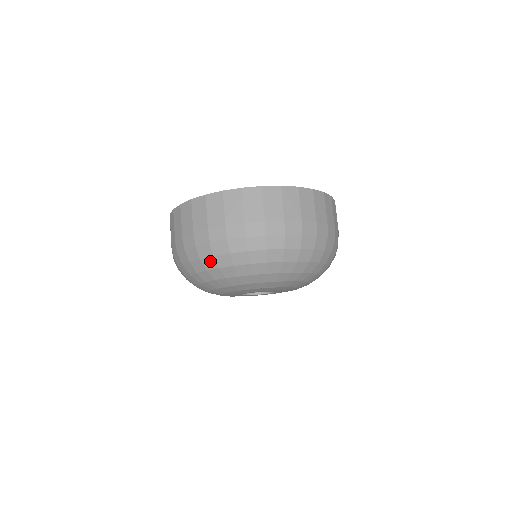
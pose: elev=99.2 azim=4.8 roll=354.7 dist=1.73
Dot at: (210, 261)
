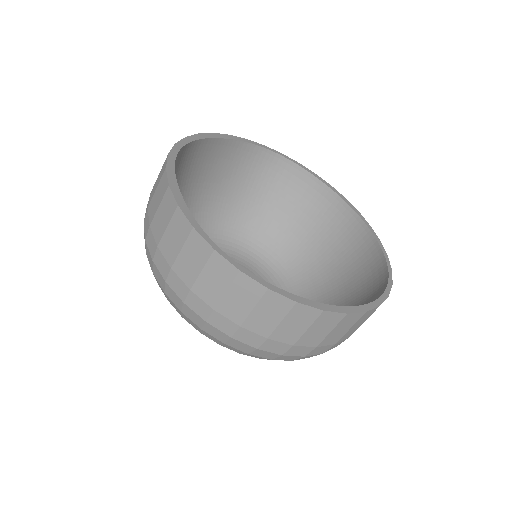
Dot at: (161, 287)
